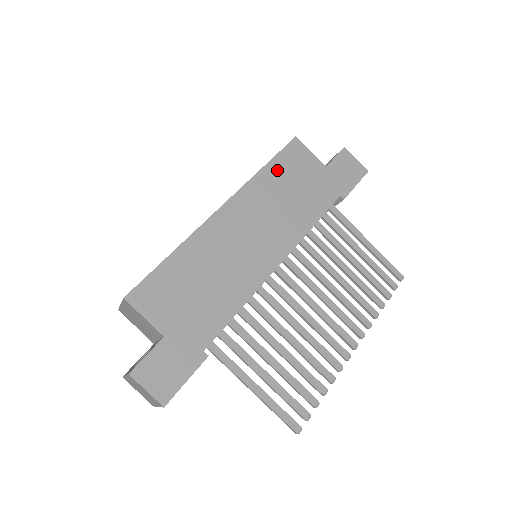
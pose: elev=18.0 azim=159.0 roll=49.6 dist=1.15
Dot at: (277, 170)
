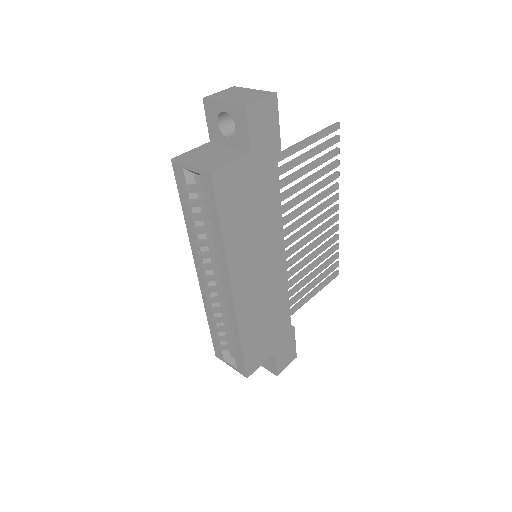
Dot at: (230, 219)
